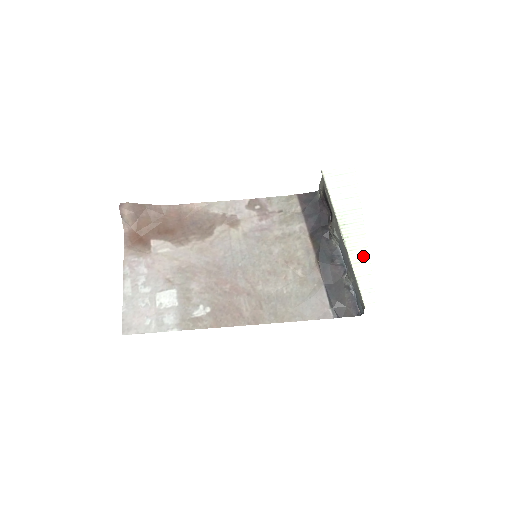
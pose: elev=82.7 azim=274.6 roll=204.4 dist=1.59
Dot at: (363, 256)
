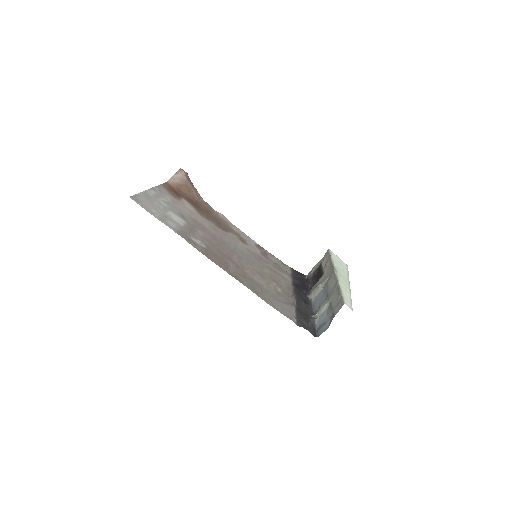
Dot at: (347, 289)
